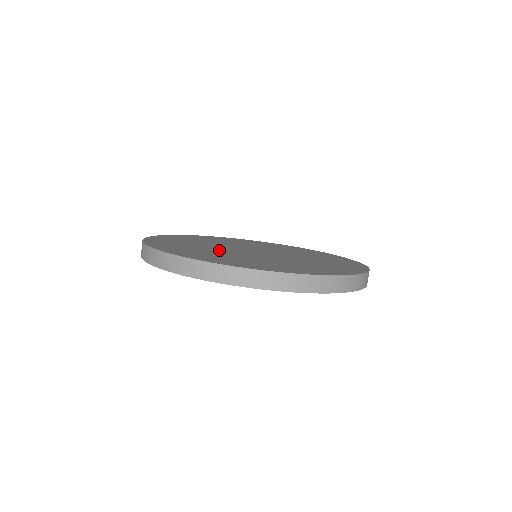
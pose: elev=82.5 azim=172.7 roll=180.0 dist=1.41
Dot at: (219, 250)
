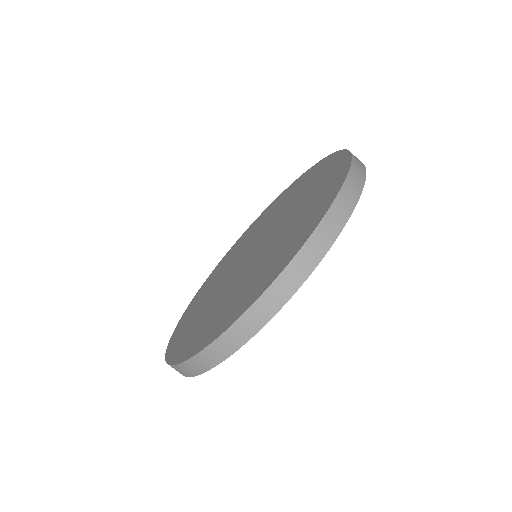
Dot at: (217, 293)
